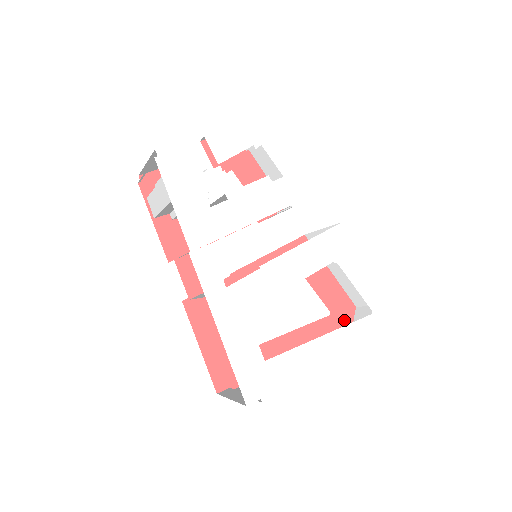
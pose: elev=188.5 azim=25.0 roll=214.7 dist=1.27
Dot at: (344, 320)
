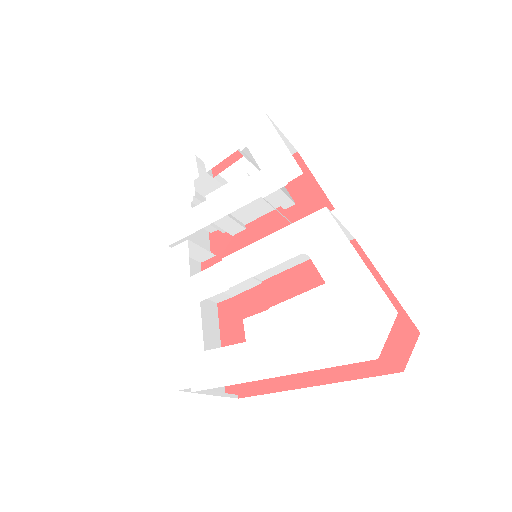
Dot at: (396, 348)
